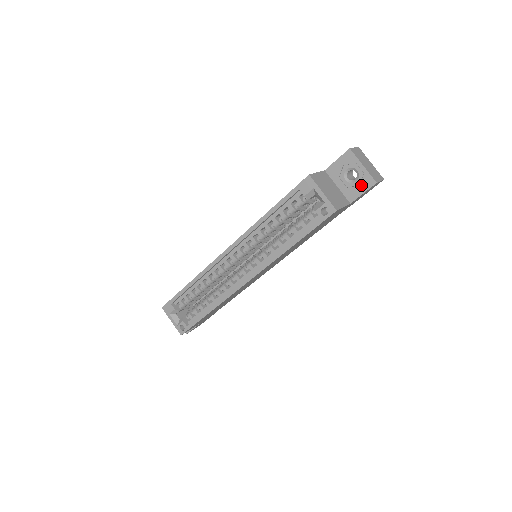
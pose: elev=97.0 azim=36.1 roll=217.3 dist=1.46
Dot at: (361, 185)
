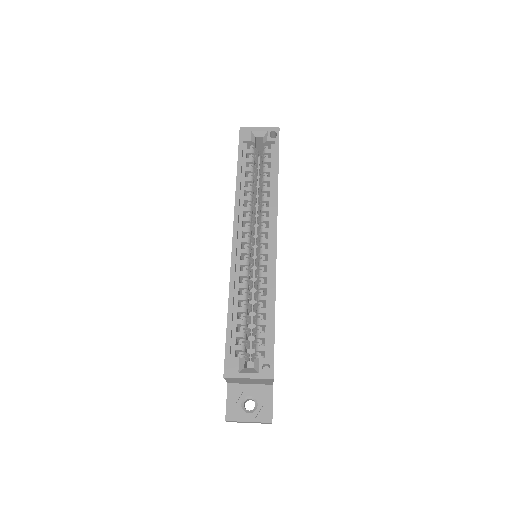
Dot at: occluded
